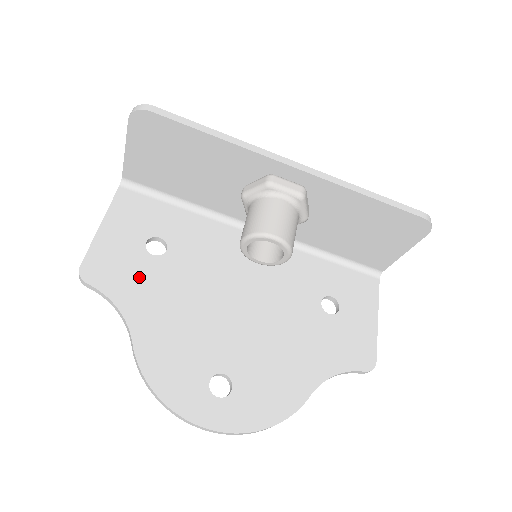
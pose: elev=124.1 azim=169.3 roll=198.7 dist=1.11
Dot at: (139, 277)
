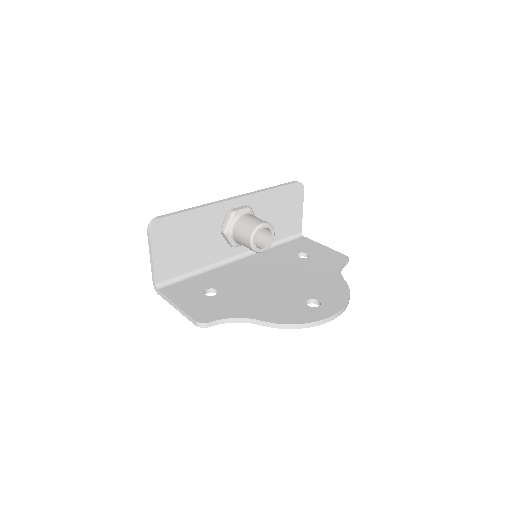
Dot at: (224, 304)
